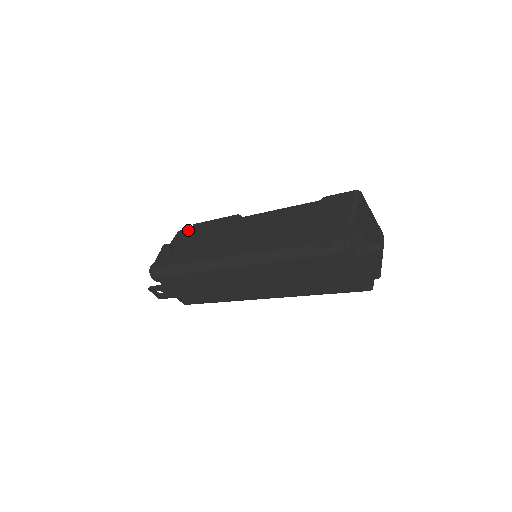
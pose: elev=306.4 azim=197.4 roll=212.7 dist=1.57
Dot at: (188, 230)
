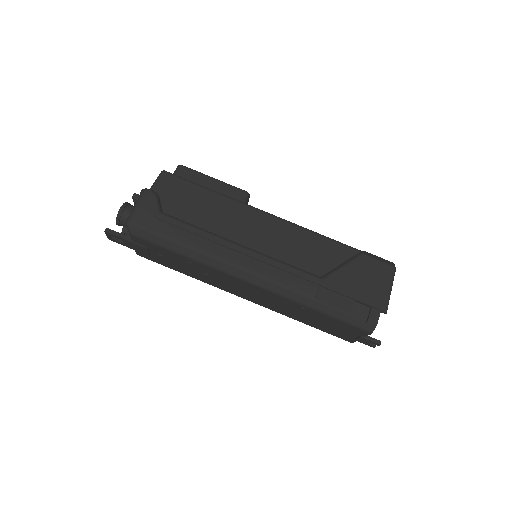
Dot at: (181, 181)
